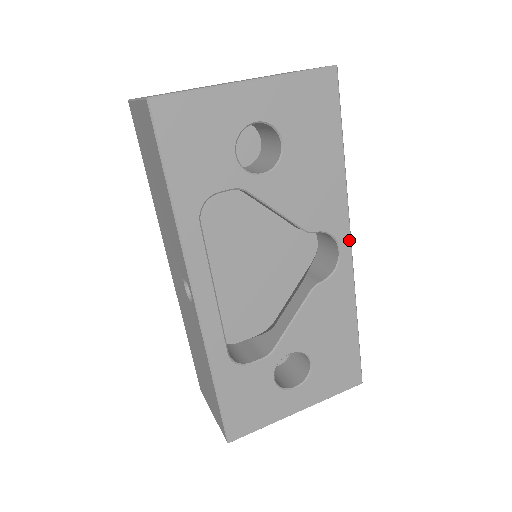
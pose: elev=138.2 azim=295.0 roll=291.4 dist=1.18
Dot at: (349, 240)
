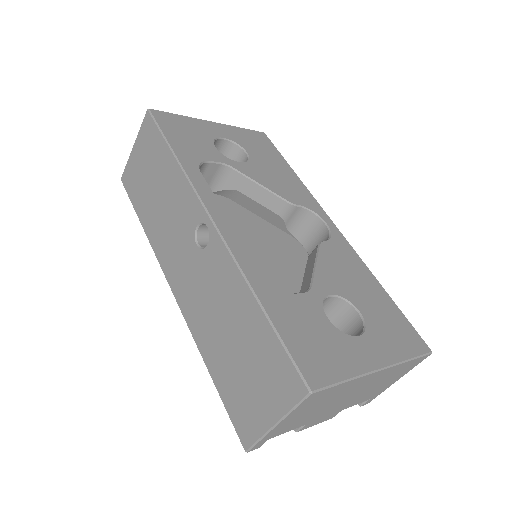
Dot at: (329, 218)
